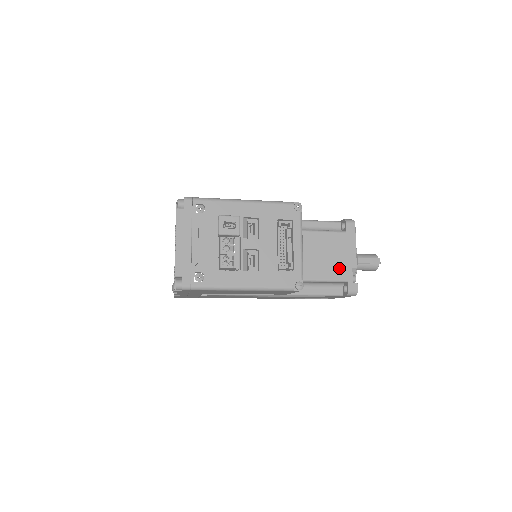
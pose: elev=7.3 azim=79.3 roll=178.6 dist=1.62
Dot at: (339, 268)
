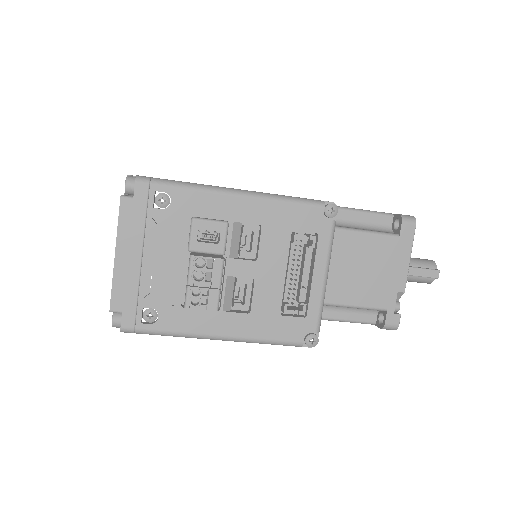
Dot at: (378, 290)
